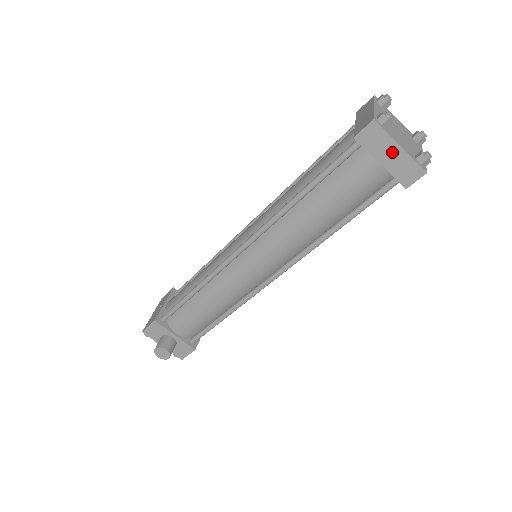
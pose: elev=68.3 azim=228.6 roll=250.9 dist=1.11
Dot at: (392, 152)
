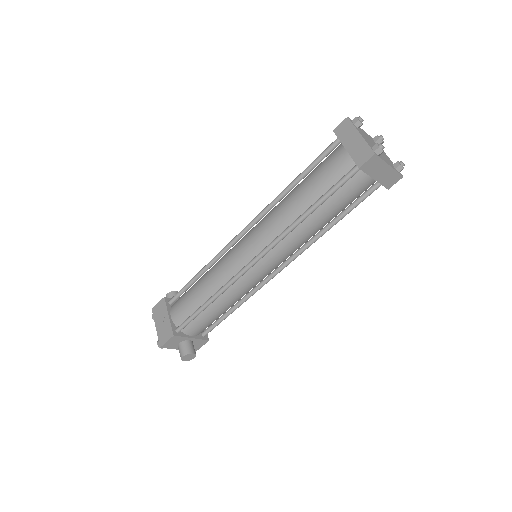
Dot at: (383, 170)
